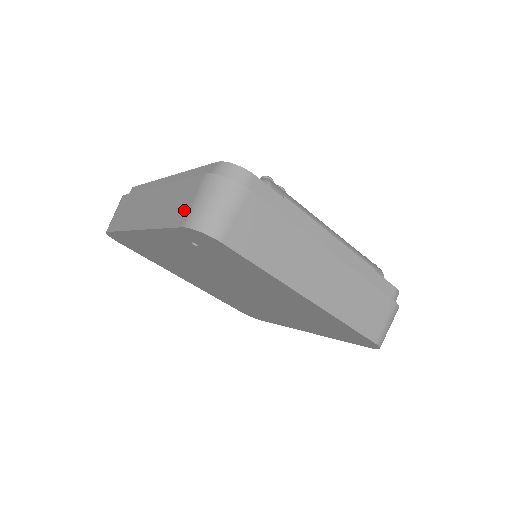
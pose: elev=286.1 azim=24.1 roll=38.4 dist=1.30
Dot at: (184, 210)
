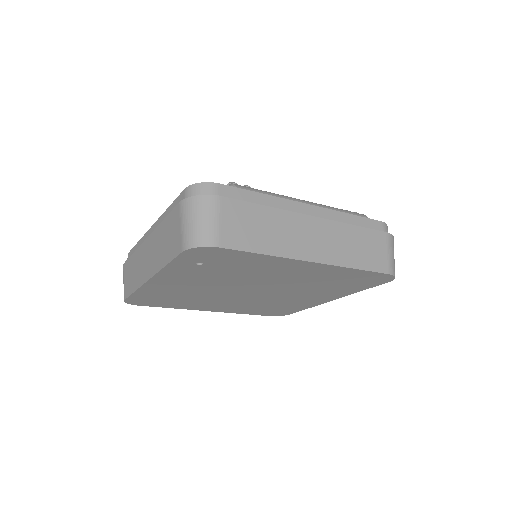
Dot at: (177, 239)
